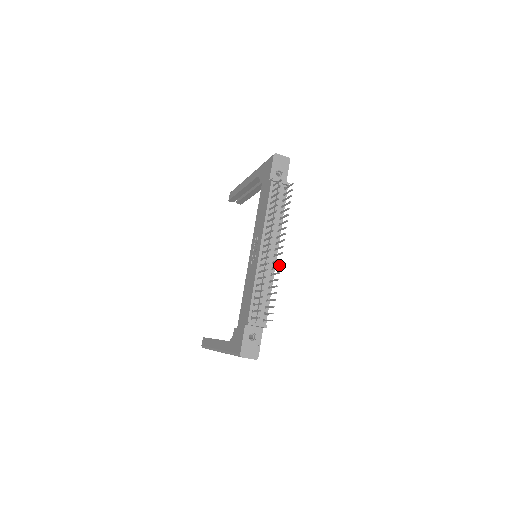
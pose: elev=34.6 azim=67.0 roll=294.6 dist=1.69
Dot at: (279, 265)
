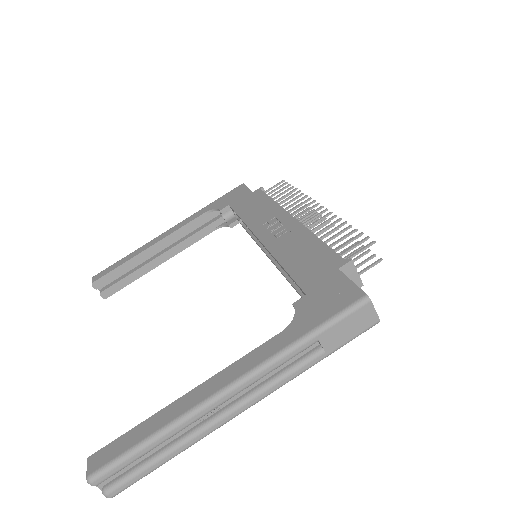
Dot at: occluded
